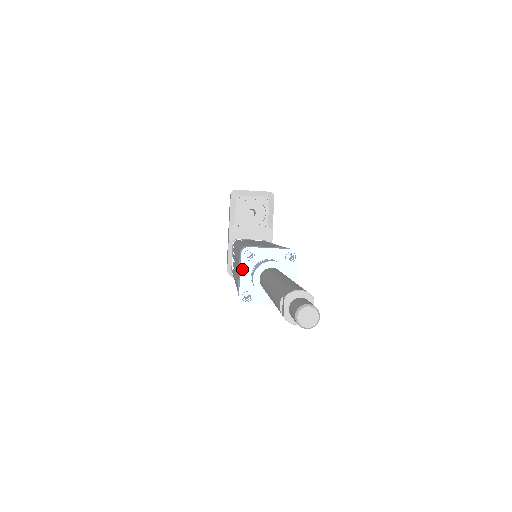
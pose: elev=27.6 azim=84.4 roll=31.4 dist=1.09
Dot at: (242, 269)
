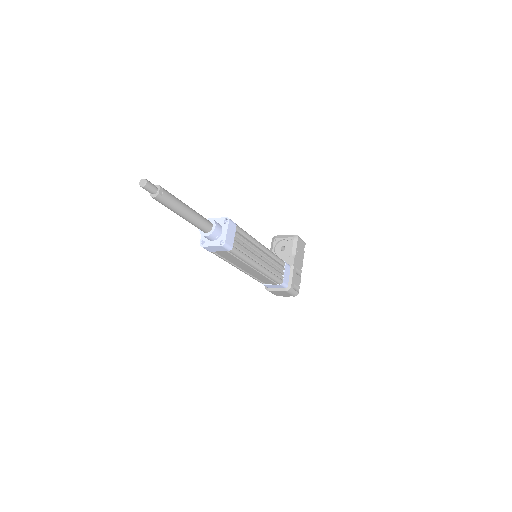
Dot at: occluded
